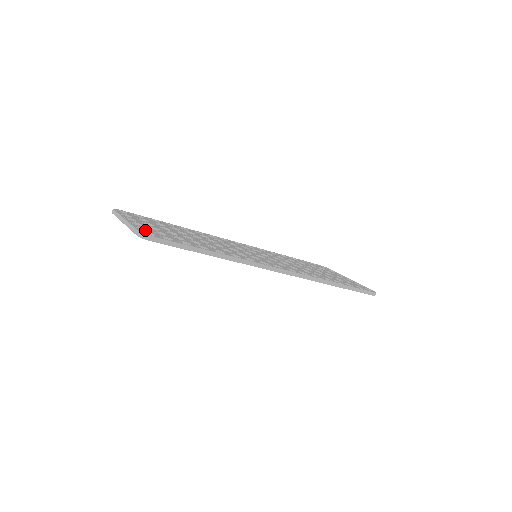
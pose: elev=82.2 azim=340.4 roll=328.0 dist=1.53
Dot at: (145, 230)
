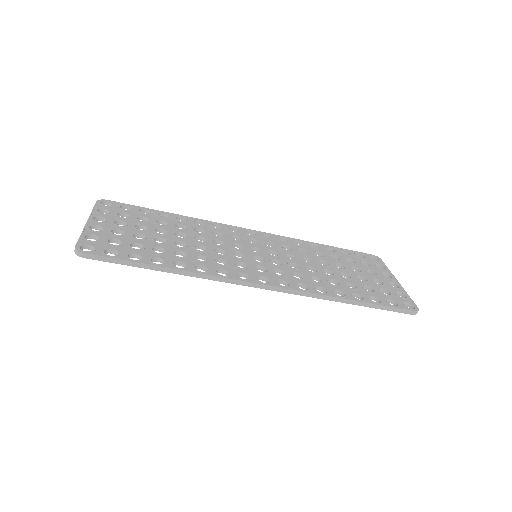
Dot at: (91, 241)
